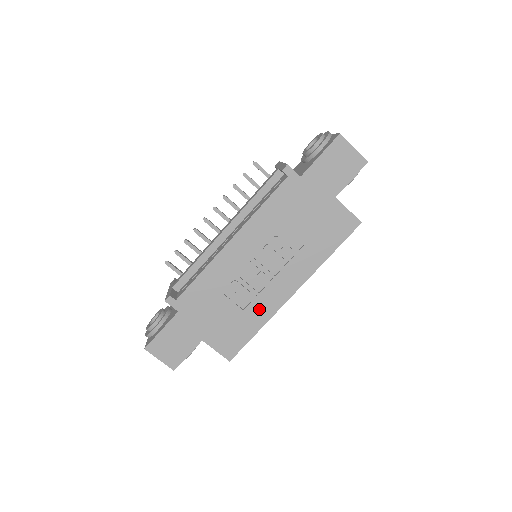
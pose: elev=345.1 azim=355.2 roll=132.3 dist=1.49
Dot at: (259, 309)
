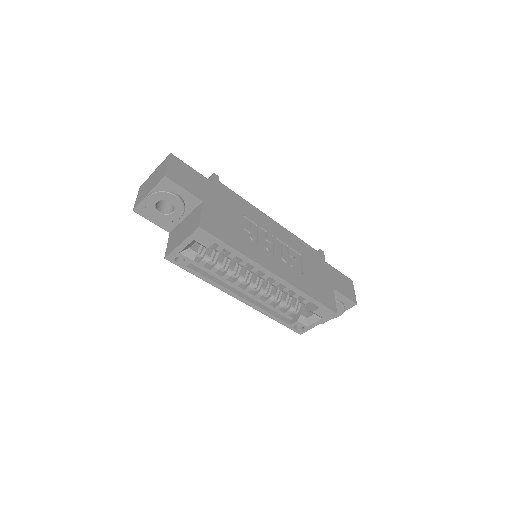
Dot at: (250, 247)
